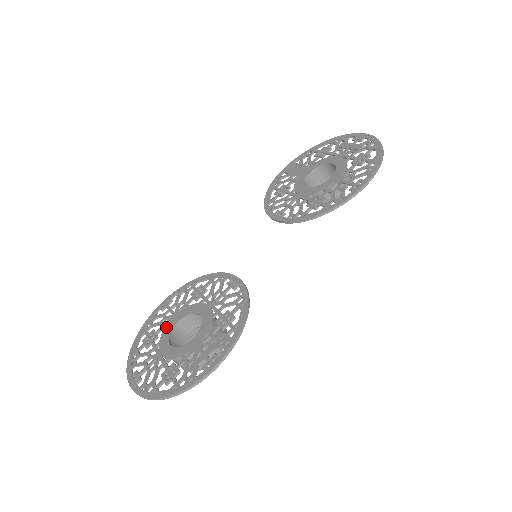
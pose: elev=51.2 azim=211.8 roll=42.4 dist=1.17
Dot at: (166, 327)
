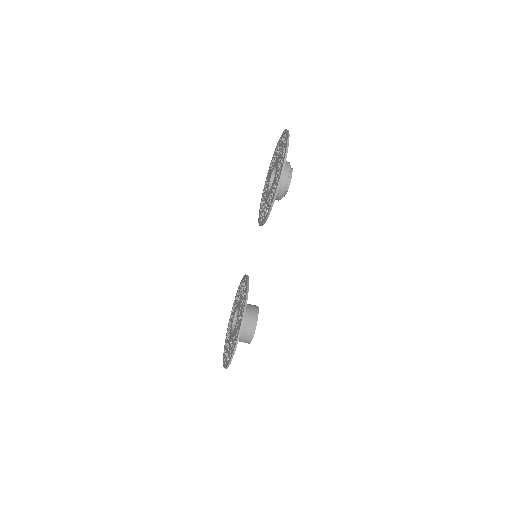
Dot at: (232, 321)
